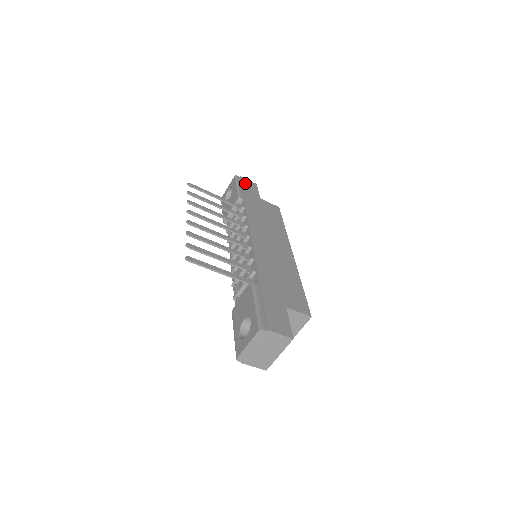
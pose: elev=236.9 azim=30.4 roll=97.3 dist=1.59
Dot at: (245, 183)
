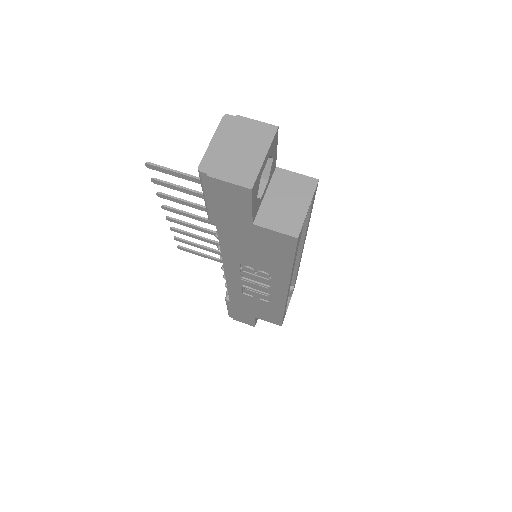
Dot at: occluded
